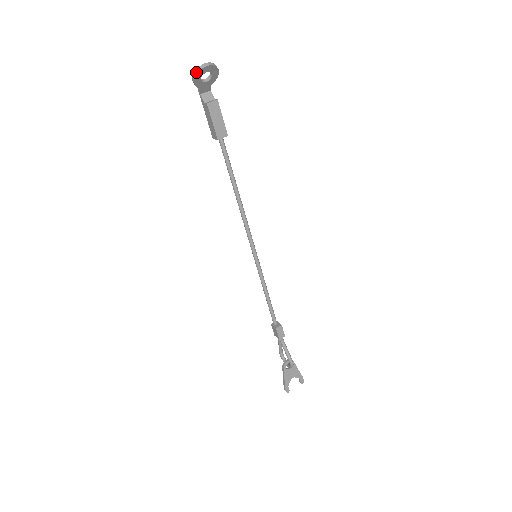
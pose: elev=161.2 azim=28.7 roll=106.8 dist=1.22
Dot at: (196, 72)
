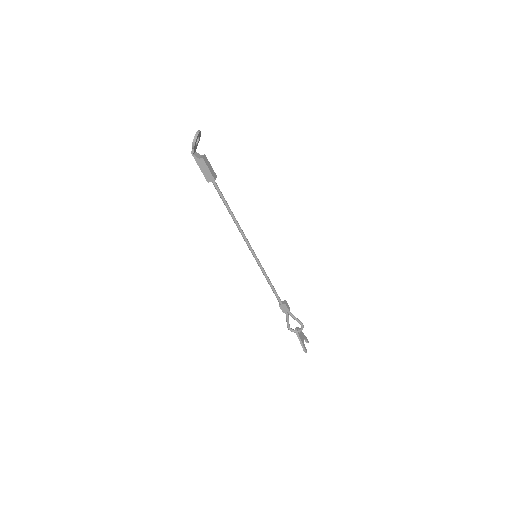
Dot at: (196, 137)
